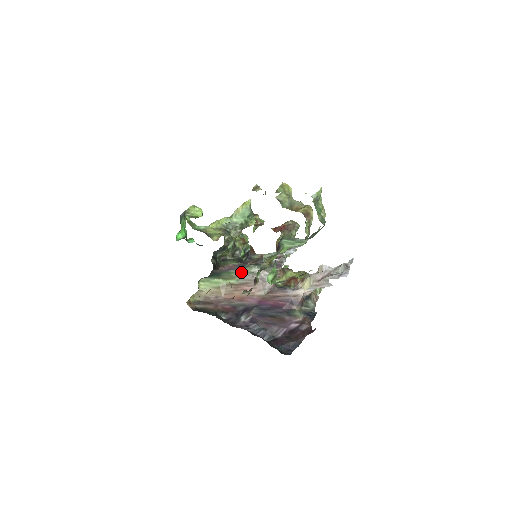
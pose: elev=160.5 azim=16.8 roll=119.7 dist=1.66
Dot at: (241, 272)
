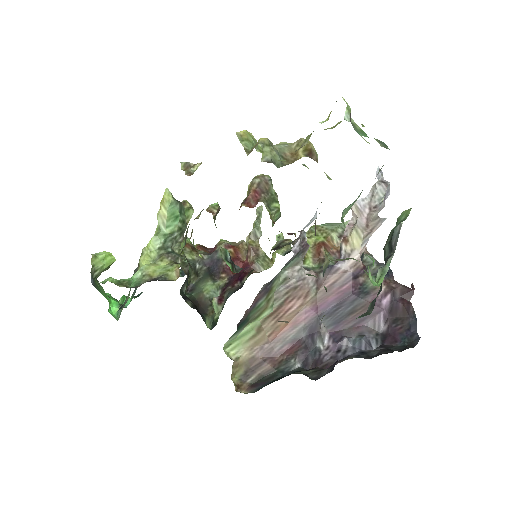
Dot at: (270, 293)
